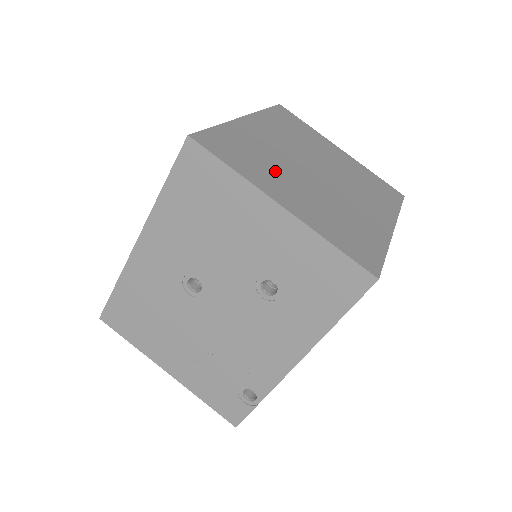
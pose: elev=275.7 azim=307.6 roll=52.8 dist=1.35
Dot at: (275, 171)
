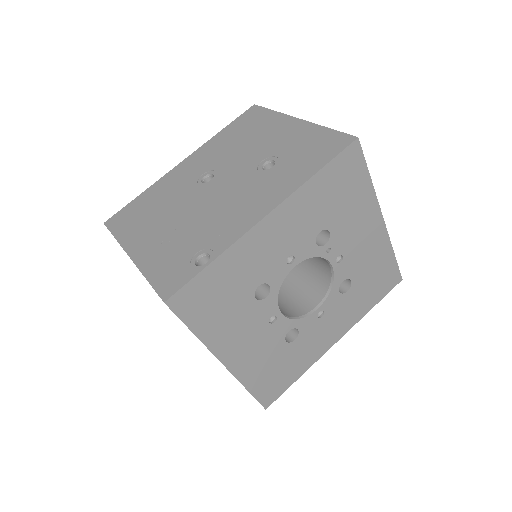
Dot at: occluded
